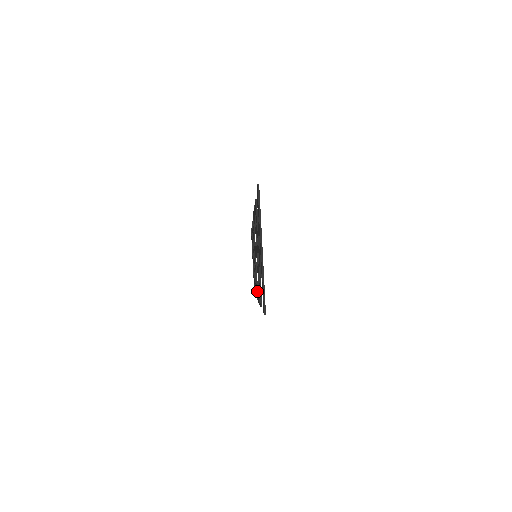
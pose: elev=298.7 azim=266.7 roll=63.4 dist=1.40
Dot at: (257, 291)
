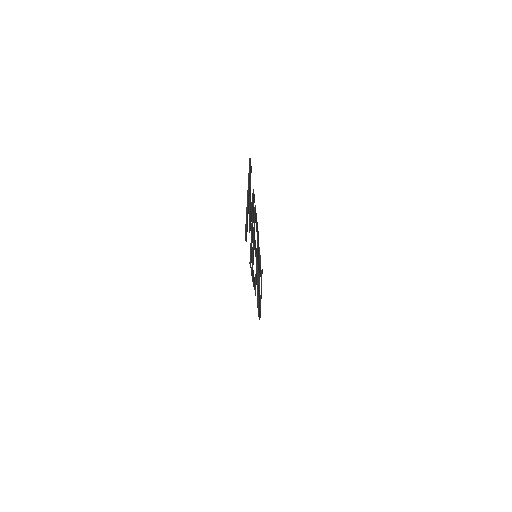
Dot at: occluded
